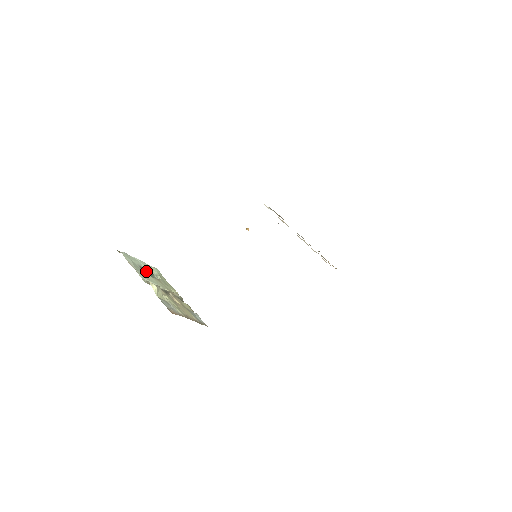
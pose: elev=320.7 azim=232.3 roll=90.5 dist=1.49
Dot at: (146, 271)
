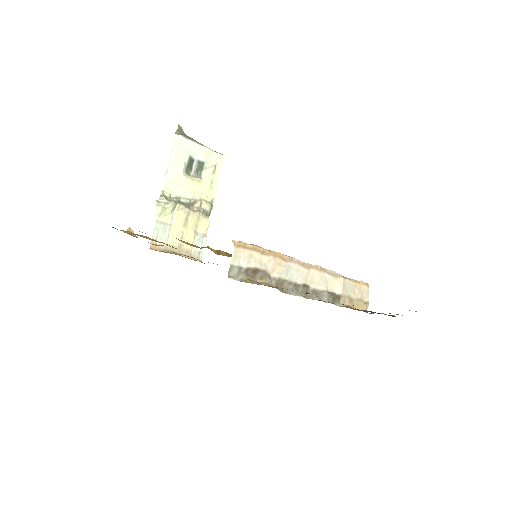
Dot at: (195, 163)
